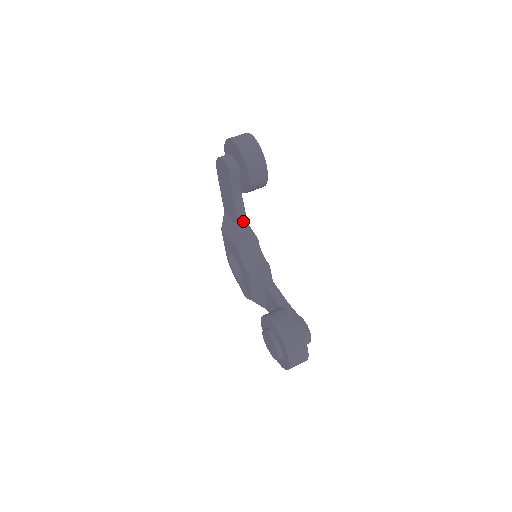
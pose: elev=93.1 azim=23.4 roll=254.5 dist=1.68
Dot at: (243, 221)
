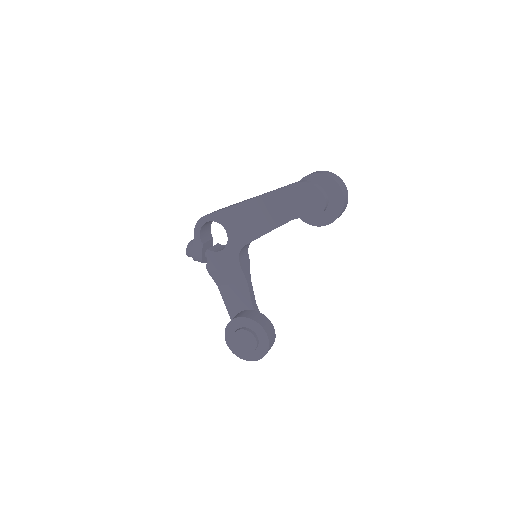
Dot at: occluded
